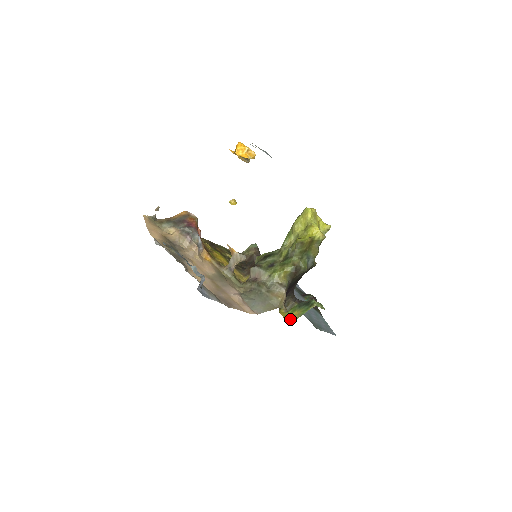
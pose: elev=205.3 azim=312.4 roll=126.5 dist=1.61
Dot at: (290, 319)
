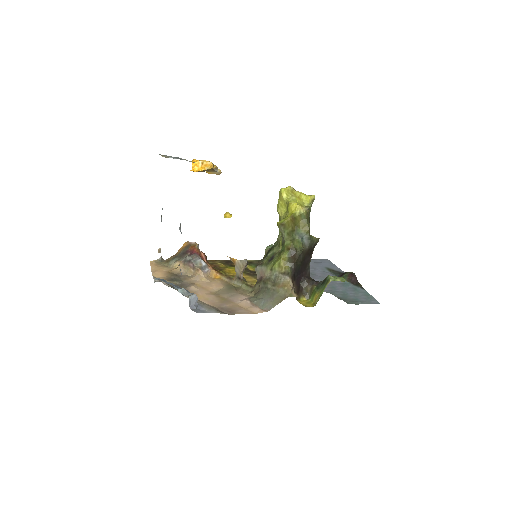
Dot at: (312, 304)
